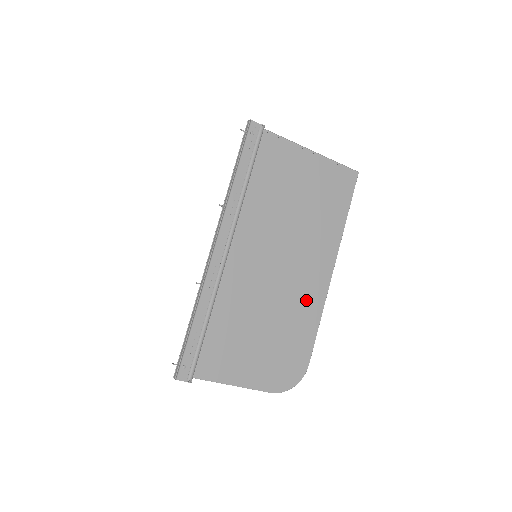
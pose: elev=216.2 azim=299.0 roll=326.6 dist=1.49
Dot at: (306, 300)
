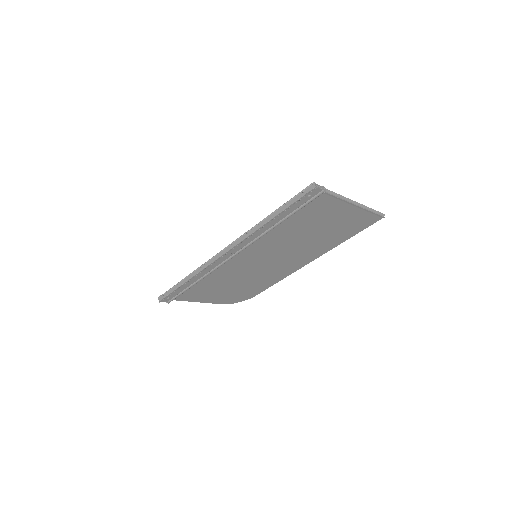
Dot at: (278, 273)
